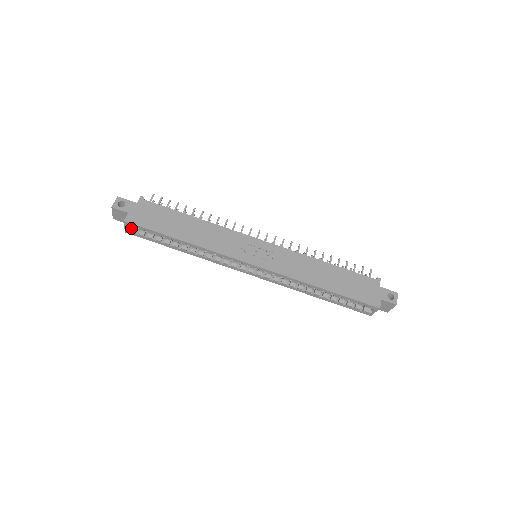
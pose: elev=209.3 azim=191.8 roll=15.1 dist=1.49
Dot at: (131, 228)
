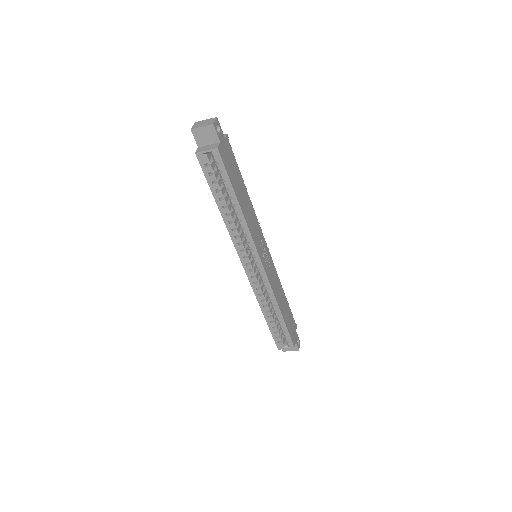
Dot at: (207, 156)
